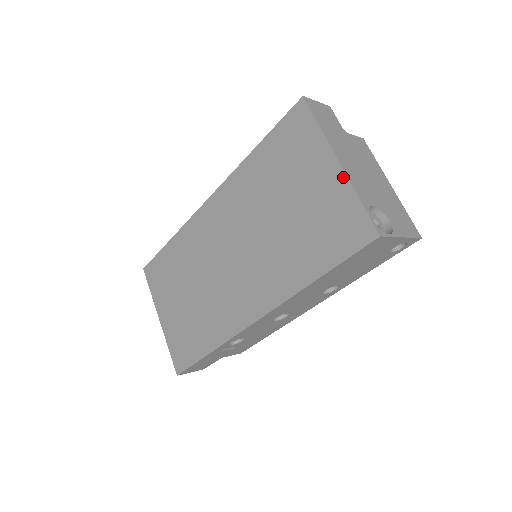
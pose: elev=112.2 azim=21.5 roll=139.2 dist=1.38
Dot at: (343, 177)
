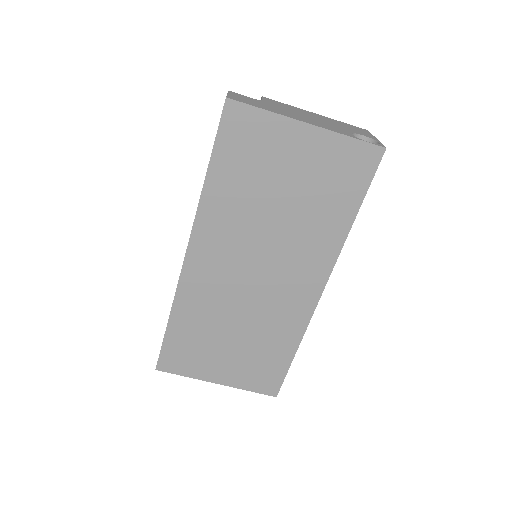
Dot at: (322, 132)
